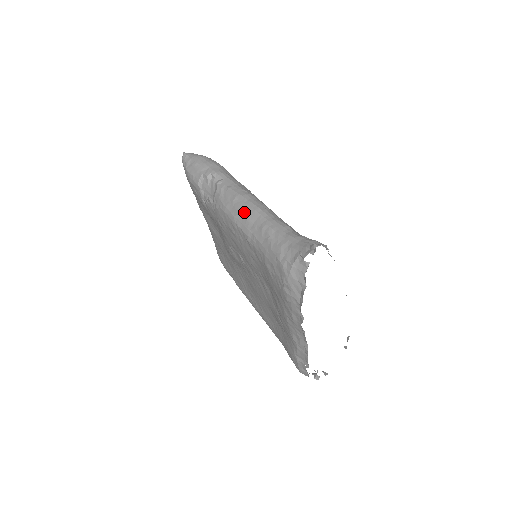
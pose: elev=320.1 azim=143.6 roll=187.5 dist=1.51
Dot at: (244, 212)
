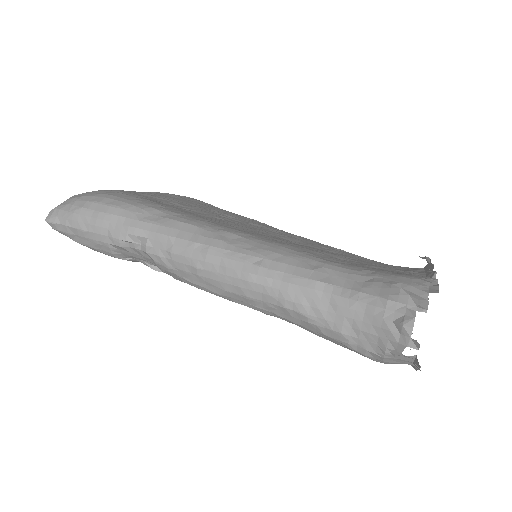
Dot at: (232, 289)
